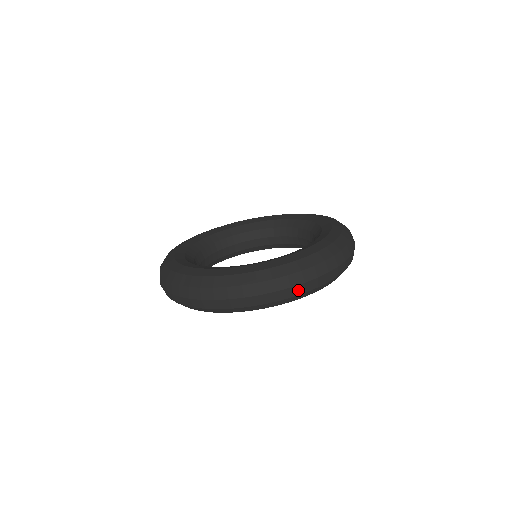
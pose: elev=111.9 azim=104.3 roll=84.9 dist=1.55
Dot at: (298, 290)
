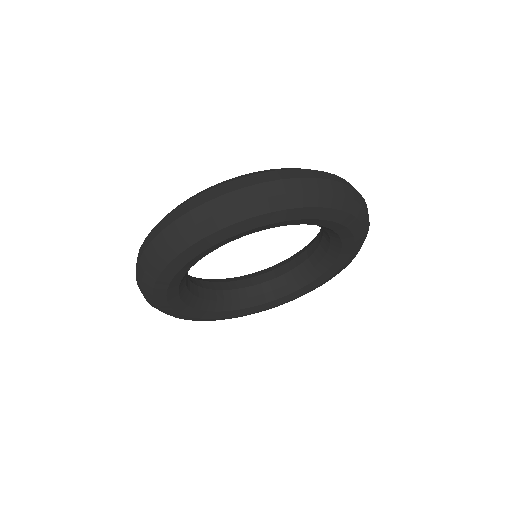
Dot at: (325, 186)
